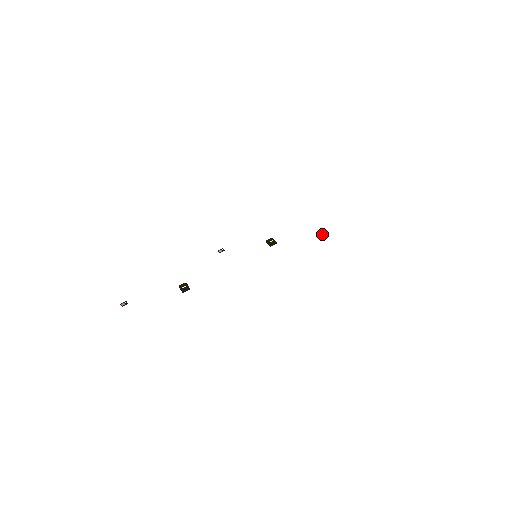
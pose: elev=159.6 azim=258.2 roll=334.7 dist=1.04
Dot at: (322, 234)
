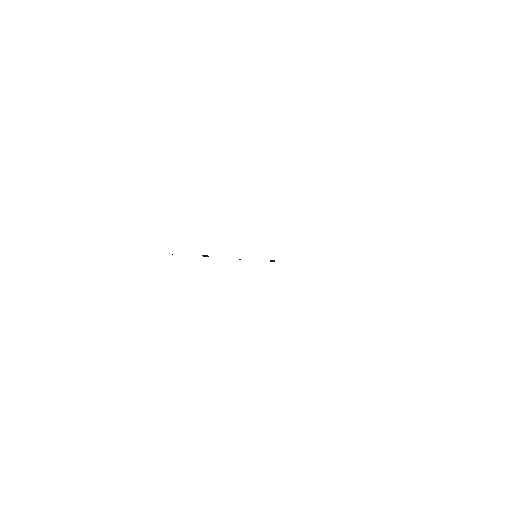
Dot at: (300, 248)
